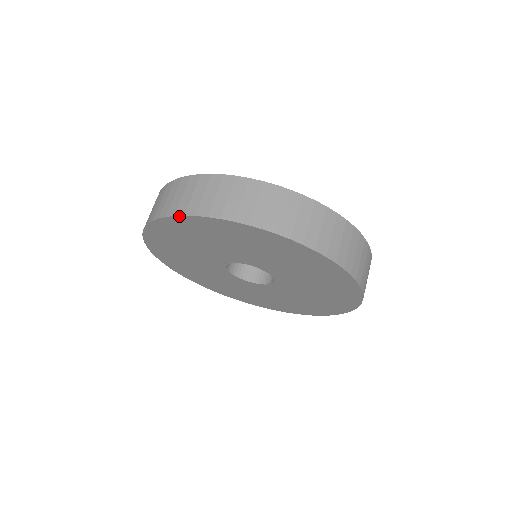
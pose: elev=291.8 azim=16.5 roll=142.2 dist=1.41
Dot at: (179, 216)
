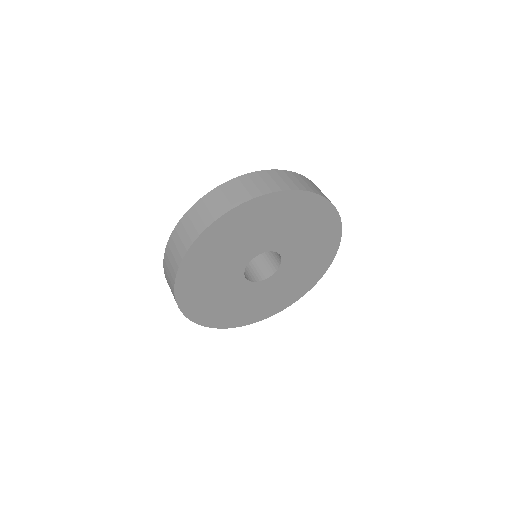
Dot at: (196, 240)
